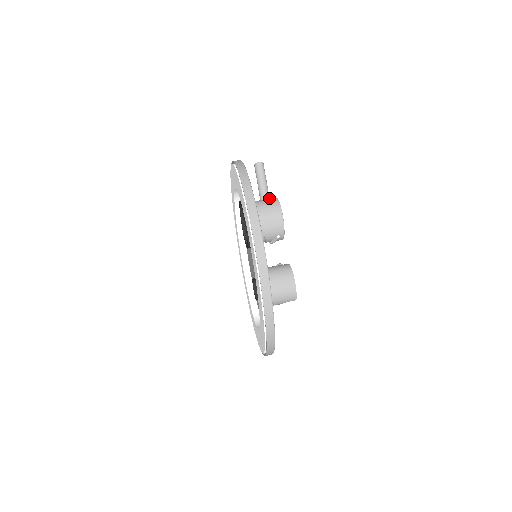
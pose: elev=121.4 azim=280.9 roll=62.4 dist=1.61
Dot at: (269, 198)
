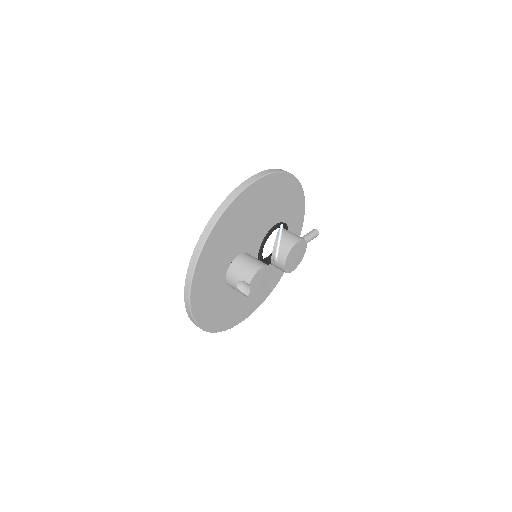
Dot at: occluded
